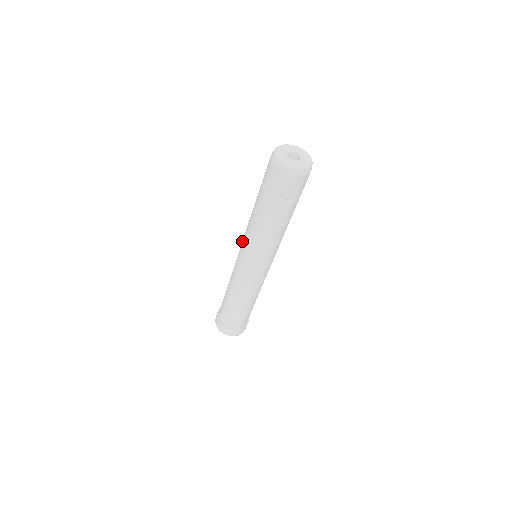
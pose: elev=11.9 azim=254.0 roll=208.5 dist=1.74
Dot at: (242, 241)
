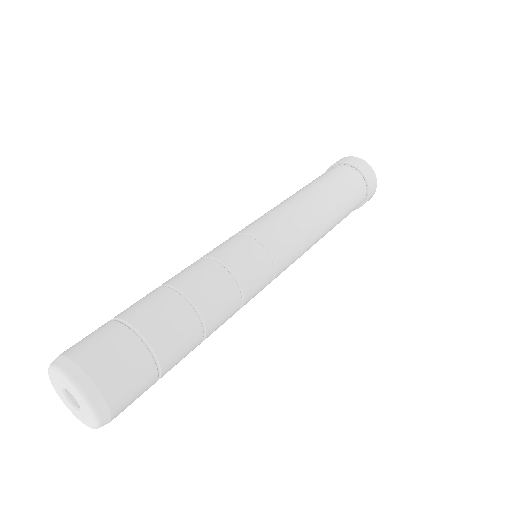
Dot at: occluded
